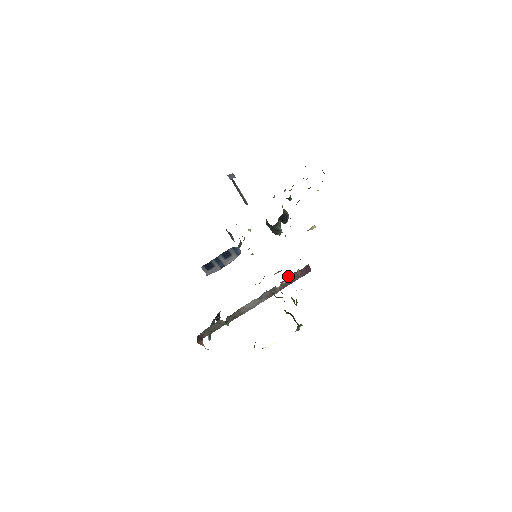
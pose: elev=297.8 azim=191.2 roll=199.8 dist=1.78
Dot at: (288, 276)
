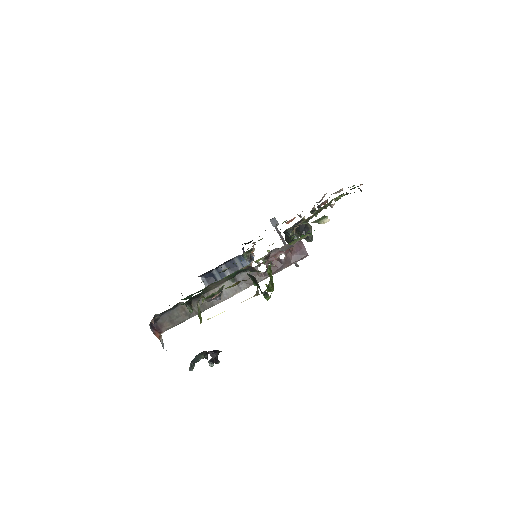
Dot at: (273, 254)
